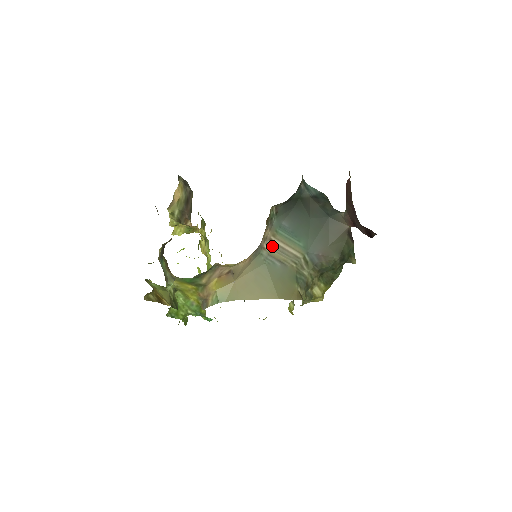
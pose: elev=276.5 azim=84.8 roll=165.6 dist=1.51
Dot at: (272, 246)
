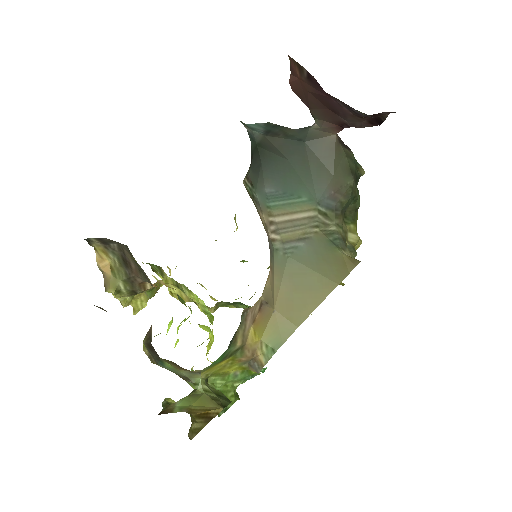
Dot at: (278, 229)
